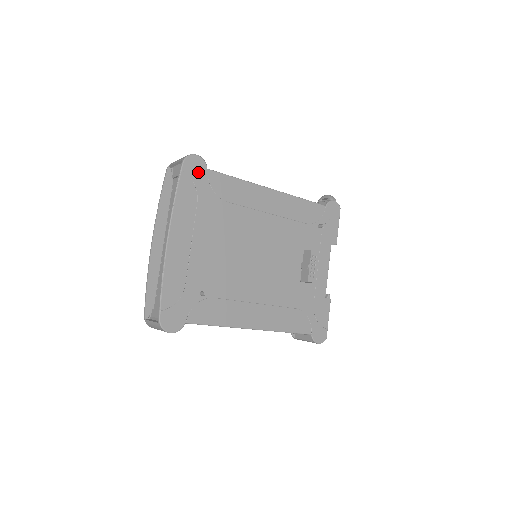
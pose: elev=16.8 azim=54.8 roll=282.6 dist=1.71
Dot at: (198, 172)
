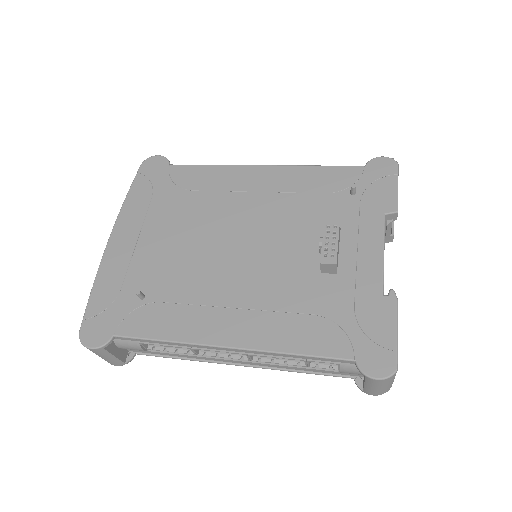
Dot at: (157, 170)
